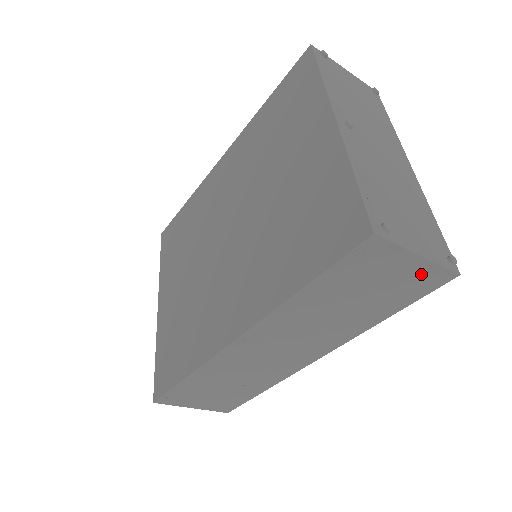
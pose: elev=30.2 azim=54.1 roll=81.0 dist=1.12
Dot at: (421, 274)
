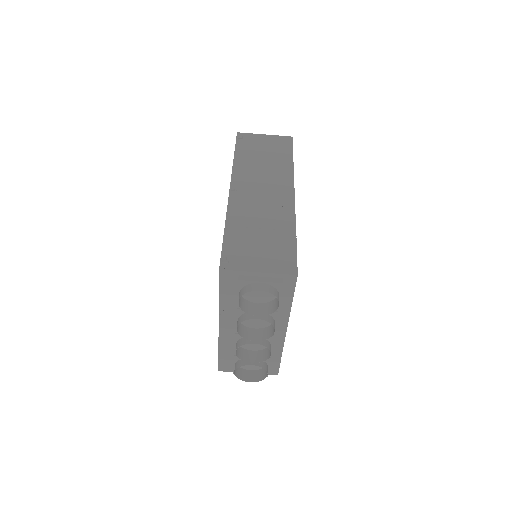
Dot at: (276, 140)
